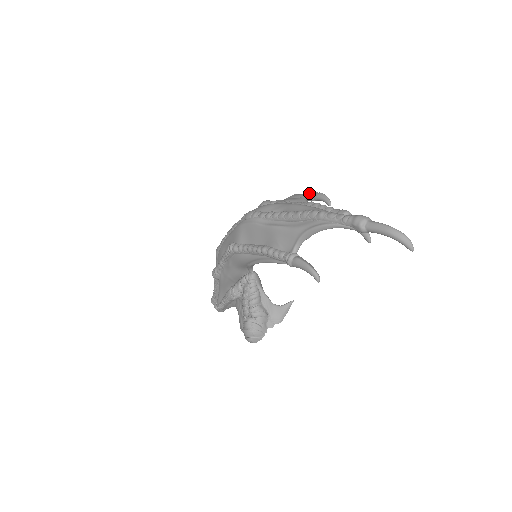
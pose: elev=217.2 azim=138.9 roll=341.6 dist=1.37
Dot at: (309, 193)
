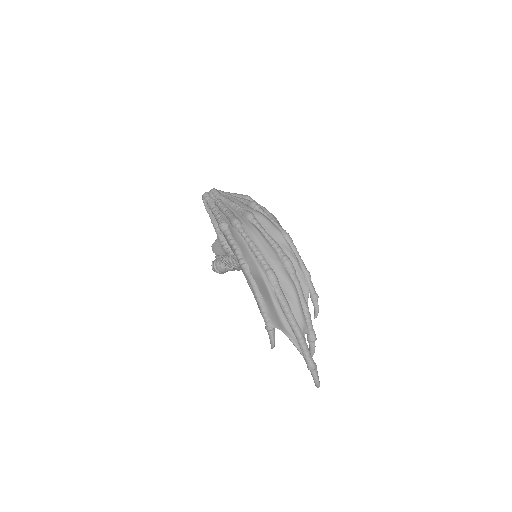
Dot at: (314, 297)
